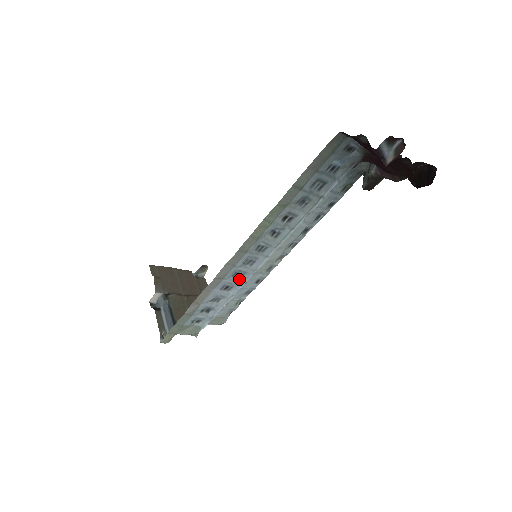
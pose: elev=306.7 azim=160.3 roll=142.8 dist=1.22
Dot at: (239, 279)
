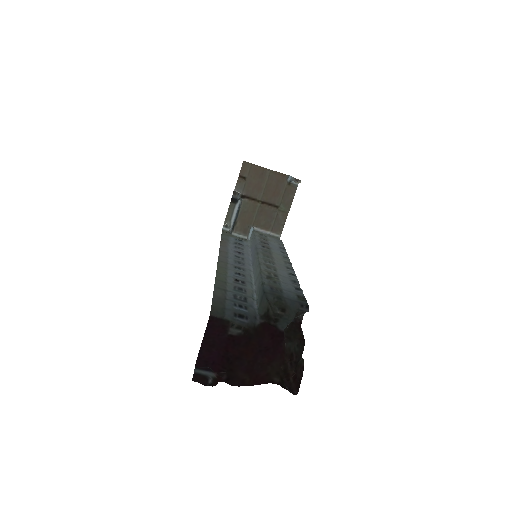
Dot at: (244, 257)
